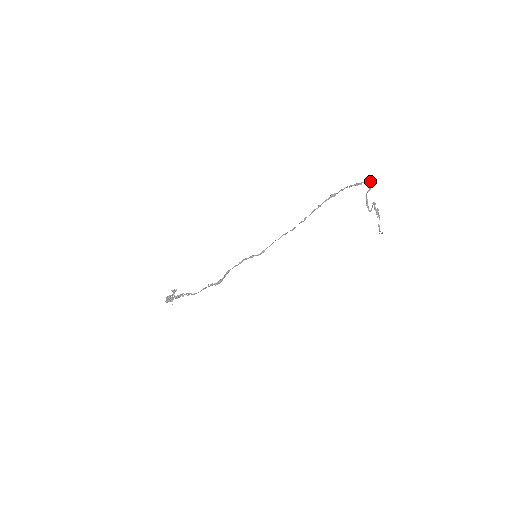
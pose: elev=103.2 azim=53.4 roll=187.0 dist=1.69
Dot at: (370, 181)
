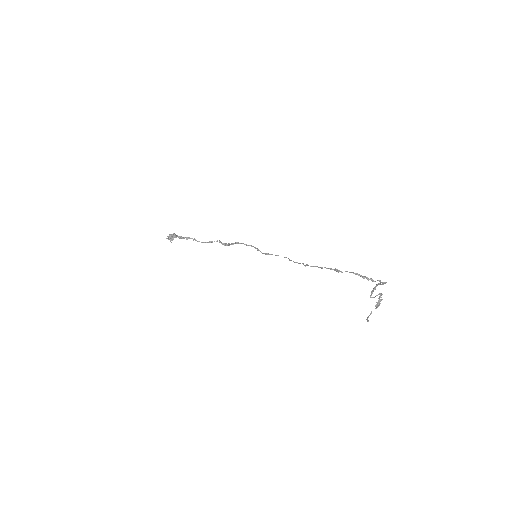
Dot at: (381, 282)
